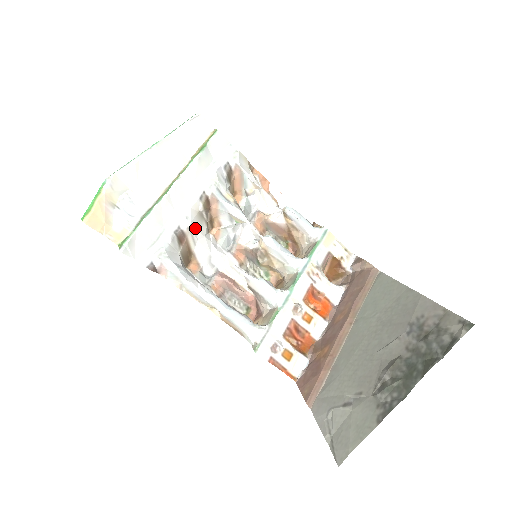
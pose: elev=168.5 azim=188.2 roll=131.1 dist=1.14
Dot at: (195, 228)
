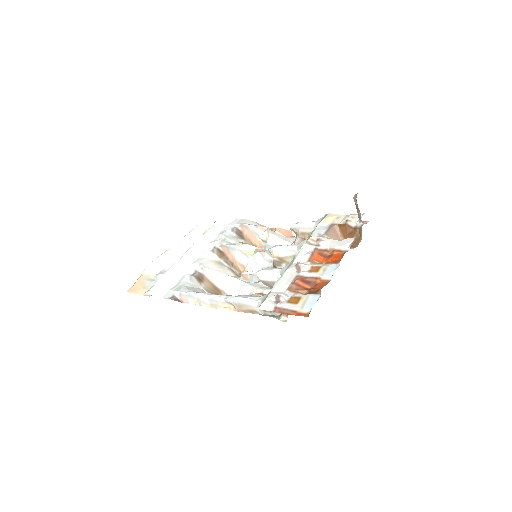
Dot at: (212, 269)
